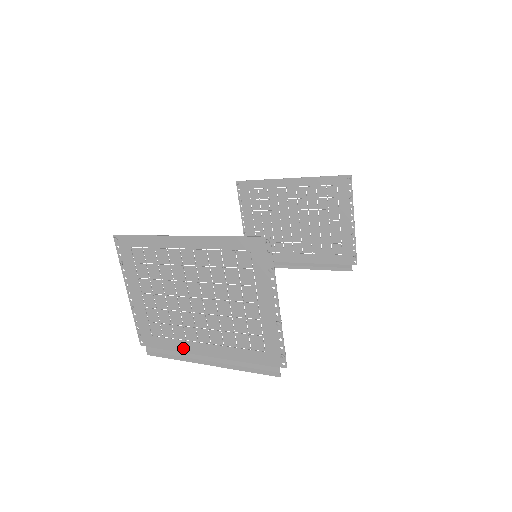
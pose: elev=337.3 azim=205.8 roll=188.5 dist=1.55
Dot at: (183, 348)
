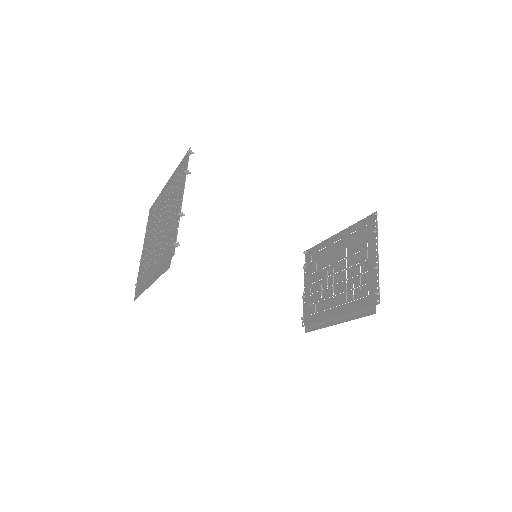
Dot at: (146, 280)
